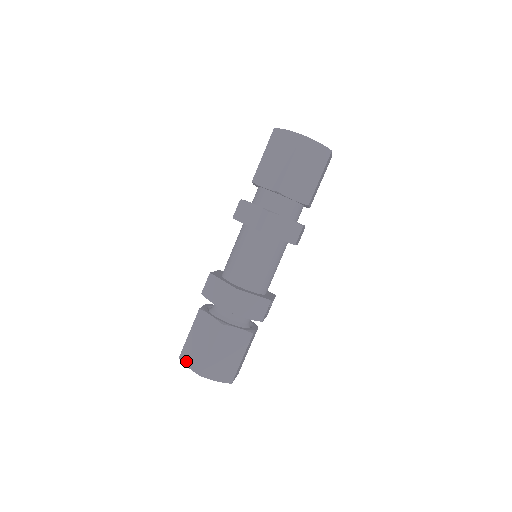
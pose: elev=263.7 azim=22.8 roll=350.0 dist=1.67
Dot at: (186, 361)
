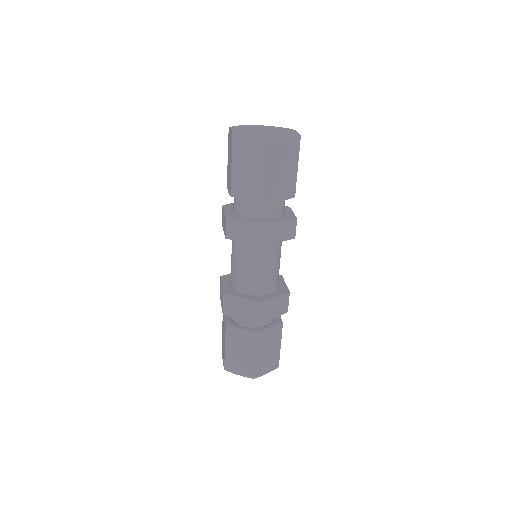
Dot at: (233, 371)
